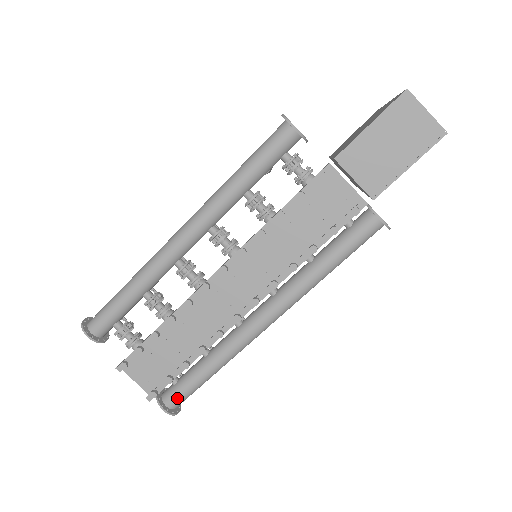
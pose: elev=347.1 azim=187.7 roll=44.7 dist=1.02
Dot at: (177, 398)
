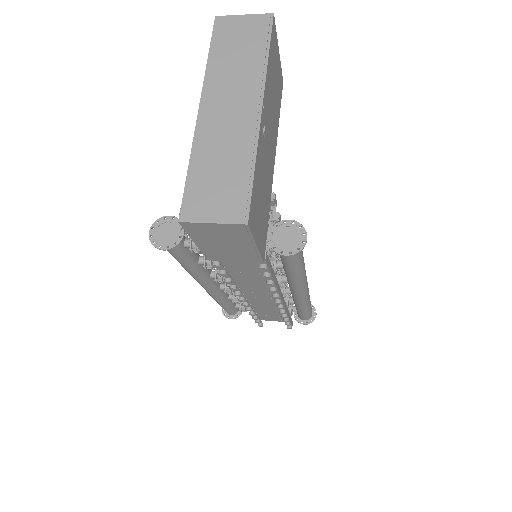
Dot at: (305, 318)
